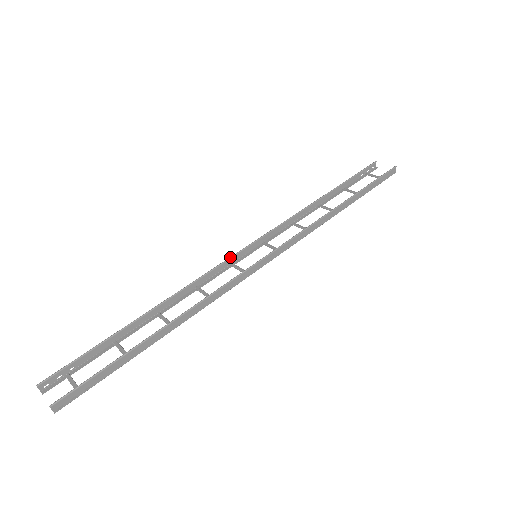
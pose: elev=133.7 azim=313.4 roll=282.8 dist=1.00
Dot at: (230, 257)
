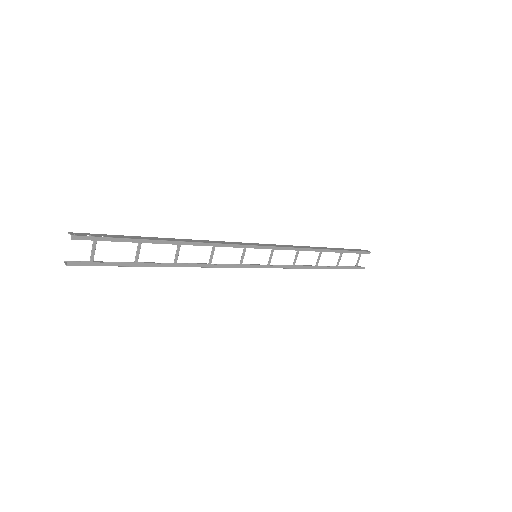
Dot at: occluded
